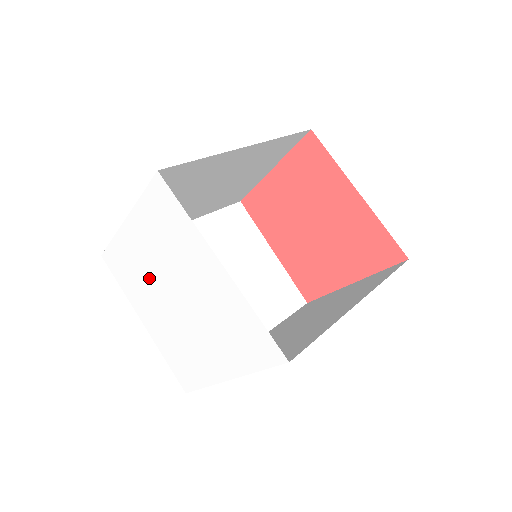
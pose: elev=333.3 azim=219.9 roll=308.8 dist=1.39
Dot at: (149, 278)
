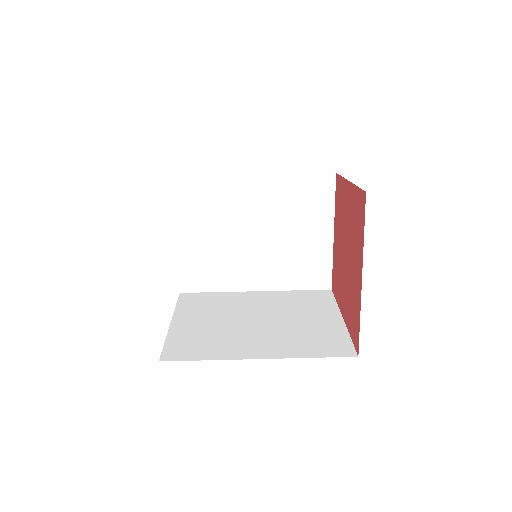
Dot at: occluded
